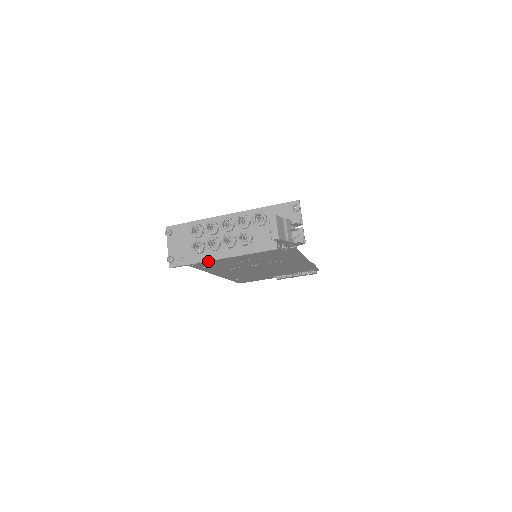
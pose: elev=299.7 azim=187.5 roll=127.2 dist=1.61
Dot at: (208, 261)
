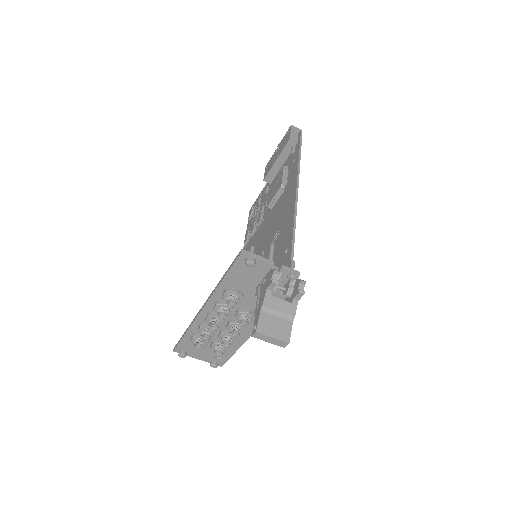
Dot at: (242, 344)
